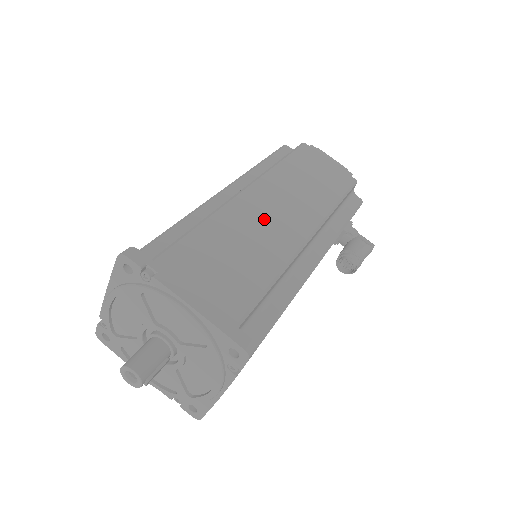
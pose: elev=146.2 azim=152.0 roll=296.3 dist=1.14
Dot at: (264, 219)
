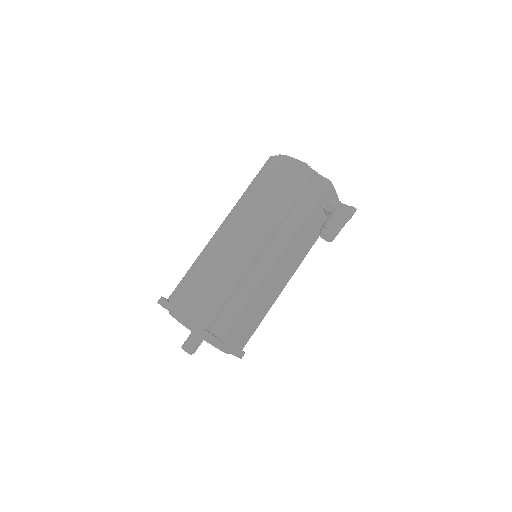
Dot at: (229, 249)
